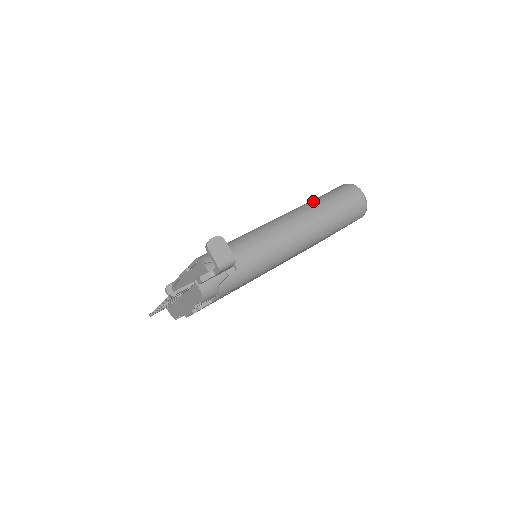
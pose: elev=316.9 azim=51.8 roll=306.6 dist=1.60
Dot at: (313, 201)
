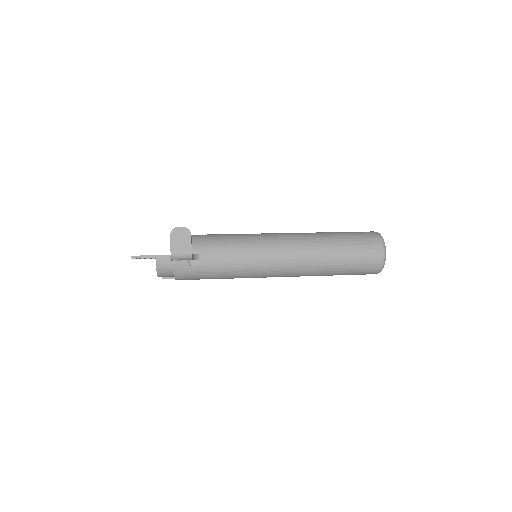
Dot at: (324, 234)
